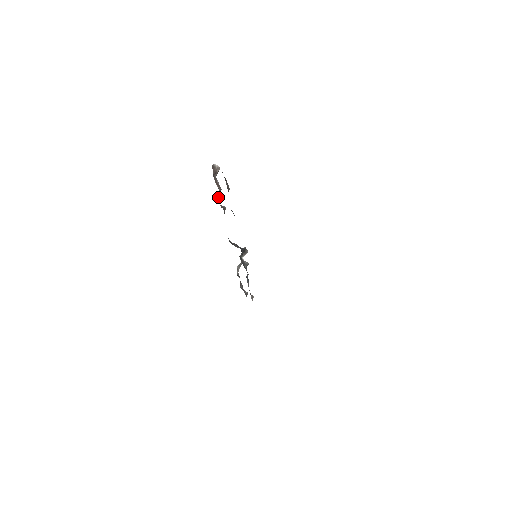
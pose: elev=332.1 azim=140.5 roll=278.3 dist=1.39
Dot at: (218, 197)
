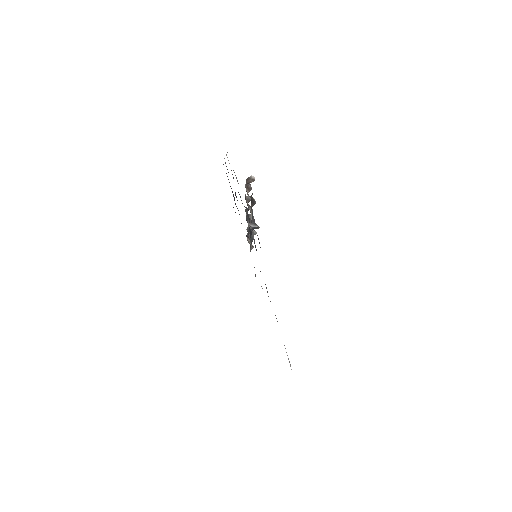
Dot at: occluded
